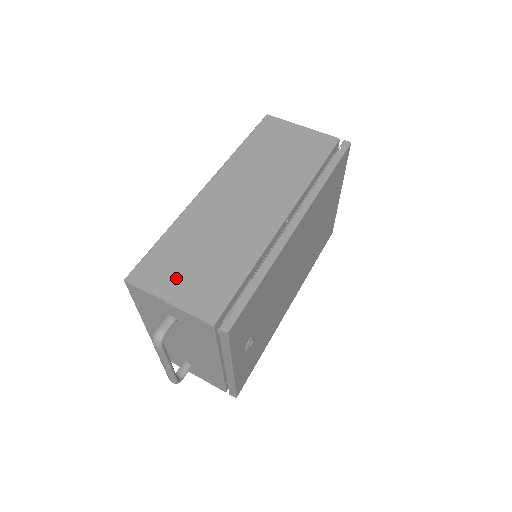
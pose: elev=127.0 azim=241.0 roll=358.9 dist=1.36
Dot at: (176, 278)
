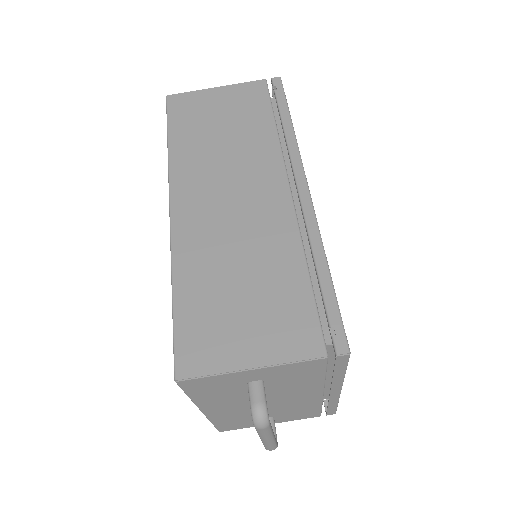
Dot at: (235, 334)
